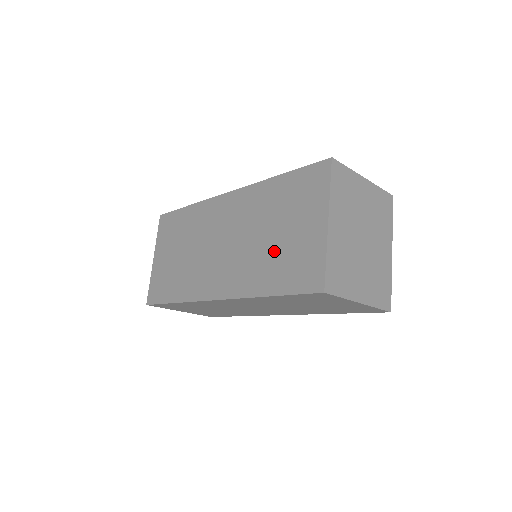
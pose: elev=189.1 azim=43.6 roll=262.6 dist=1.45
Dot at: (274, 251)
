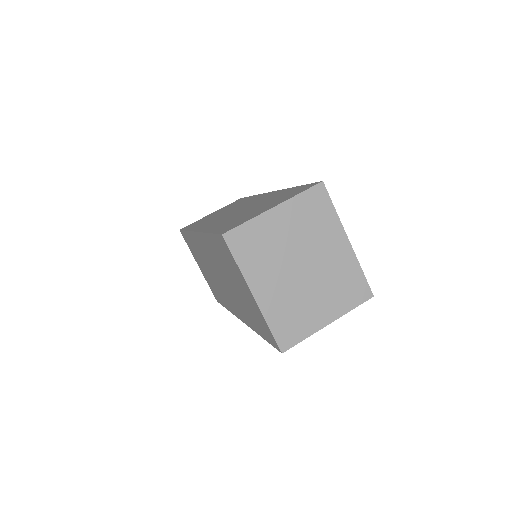
Dot at: (243, 302)
